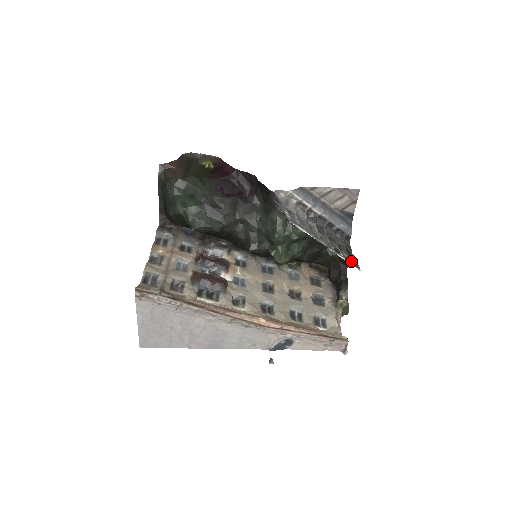
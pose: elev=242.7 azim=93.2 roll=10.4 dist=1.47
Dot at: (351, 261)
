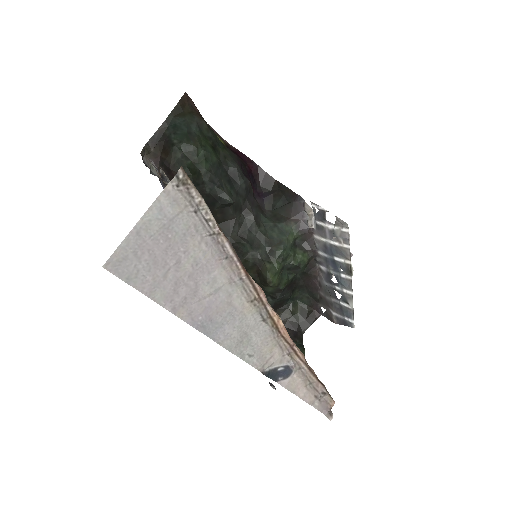
Dot at: (345, 314)
